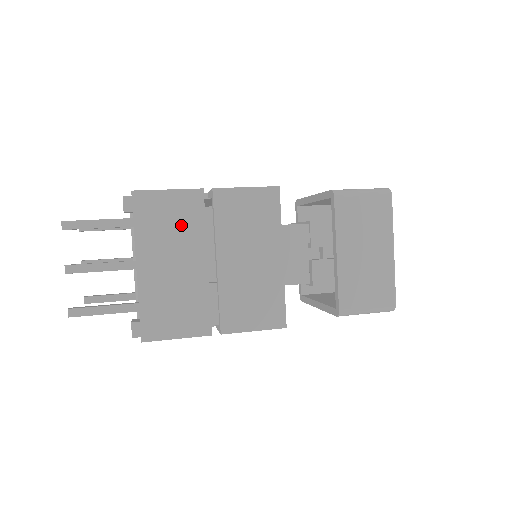
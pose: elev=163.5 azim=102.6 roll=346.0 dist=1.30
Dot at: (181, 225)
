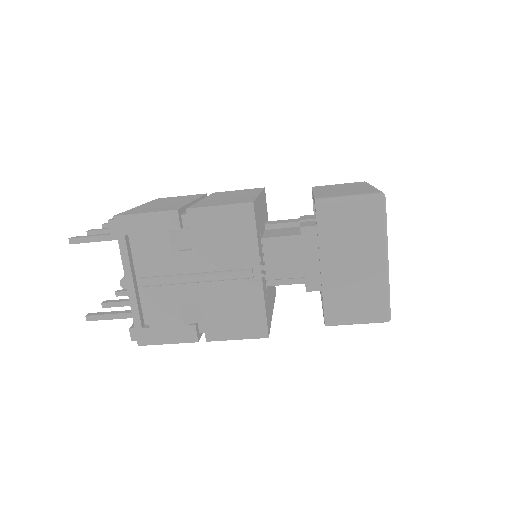
Dot at: (183, 198)
